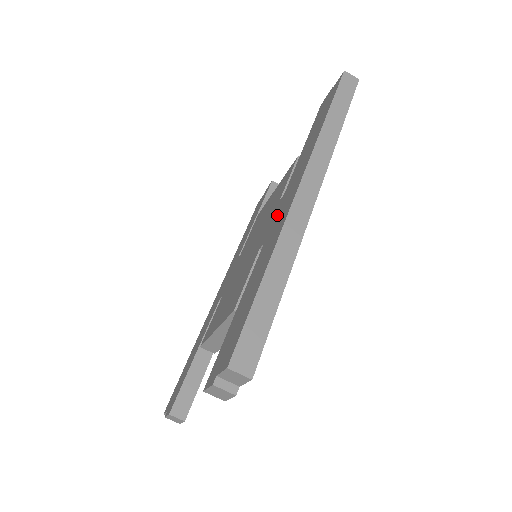
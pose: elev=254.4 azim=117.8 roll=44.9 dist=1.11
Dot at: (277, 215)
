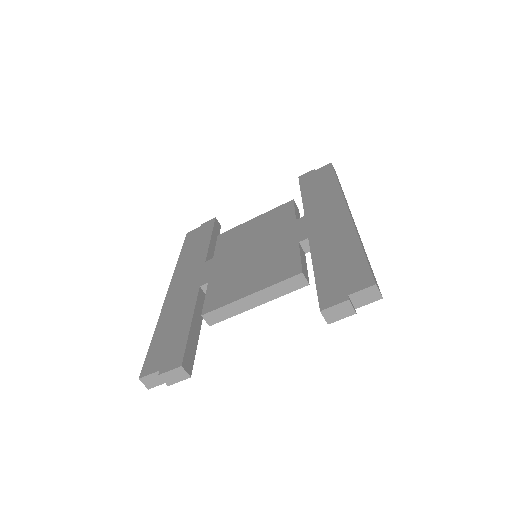
Dot at: (315, 224)
